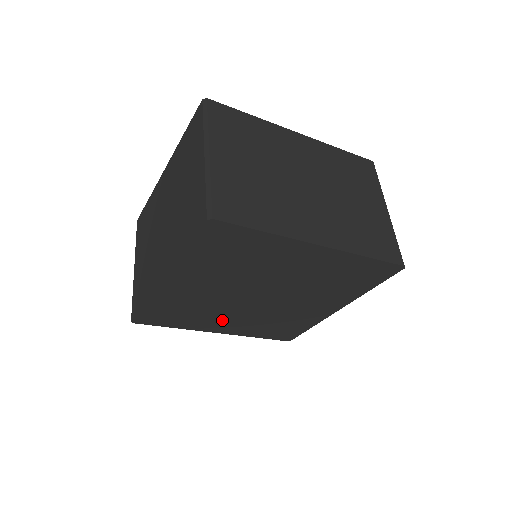
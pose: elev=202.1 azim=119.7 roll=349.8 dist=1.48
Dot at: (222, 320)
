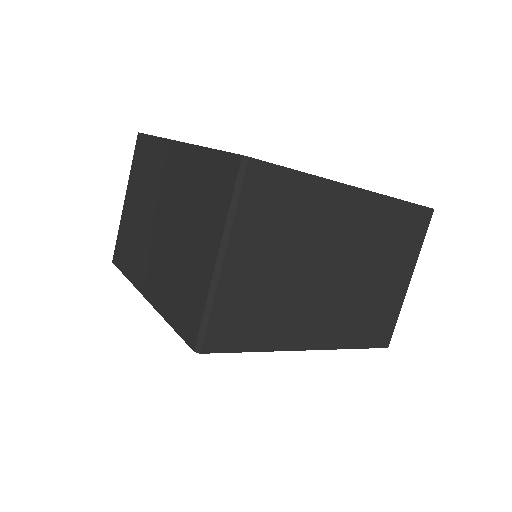
Dot at: occluded
